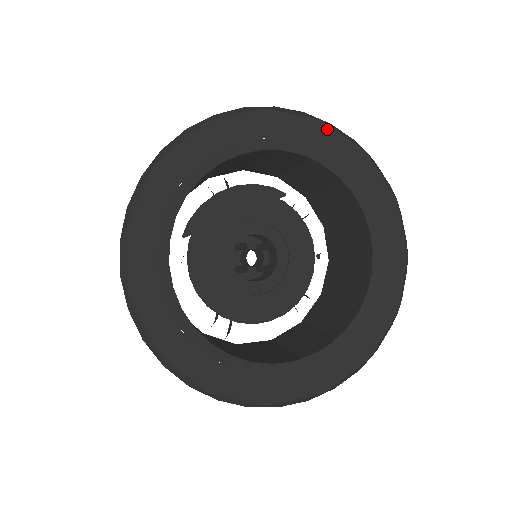
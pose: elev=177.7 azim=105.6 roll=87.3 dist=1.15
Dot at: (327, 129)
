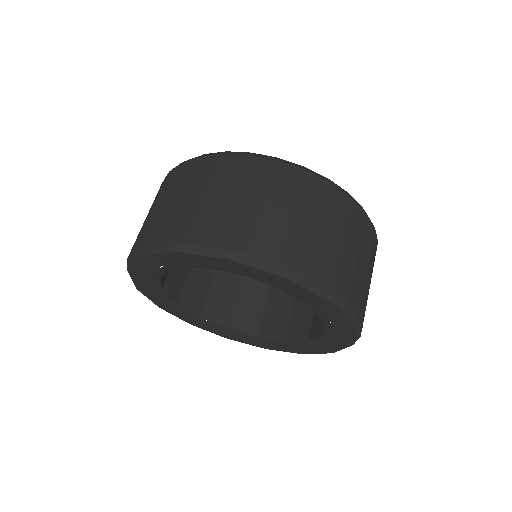
Dot at: (240, 264)
